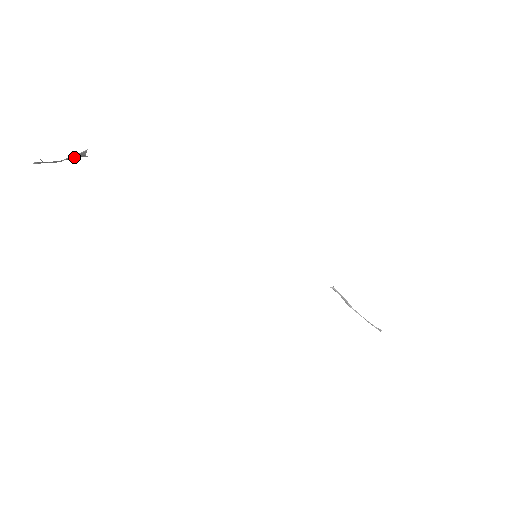
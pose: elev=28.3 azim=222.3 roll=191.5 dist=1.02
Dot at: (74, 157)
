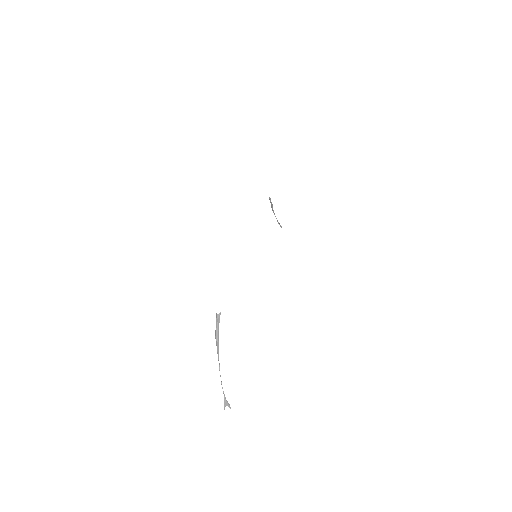
Dot at: (218, 339)
